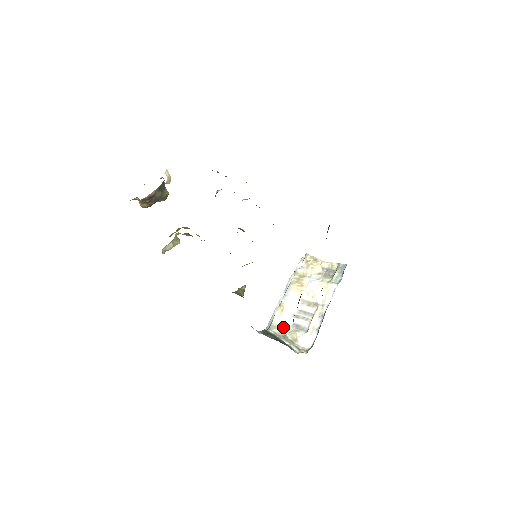
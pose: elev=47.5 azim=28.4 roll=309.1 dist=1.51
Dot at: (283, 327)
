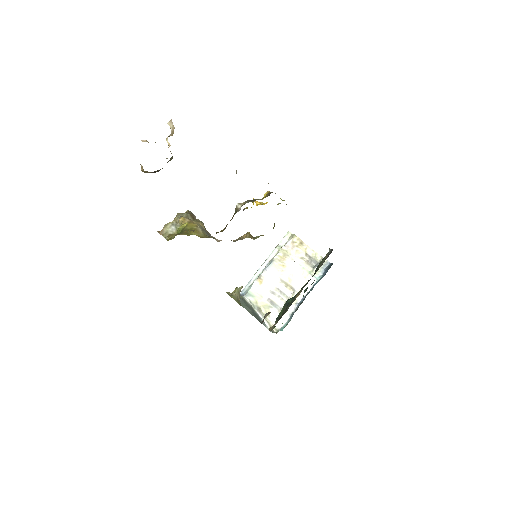
Dot at: (258, 298)
